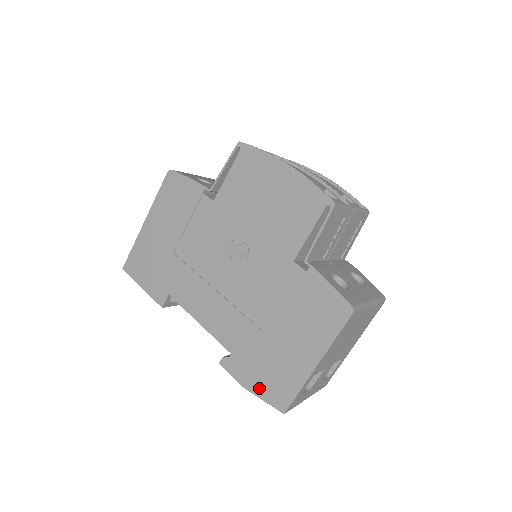
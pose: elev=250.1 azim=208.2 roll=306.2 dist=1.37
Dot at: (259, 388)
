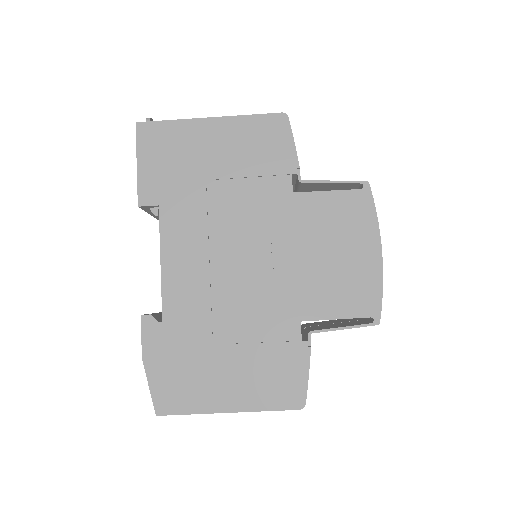
Dot at: (157, 374)
